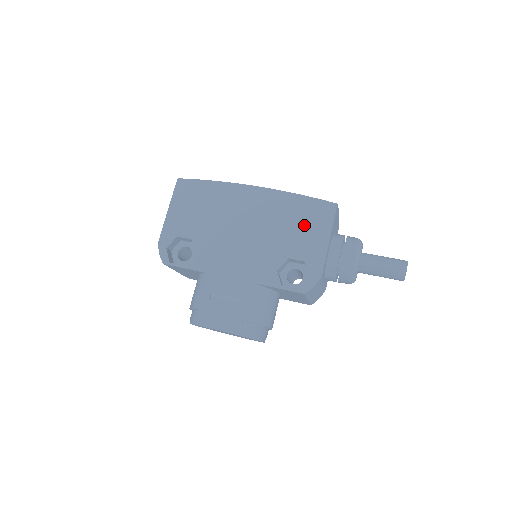
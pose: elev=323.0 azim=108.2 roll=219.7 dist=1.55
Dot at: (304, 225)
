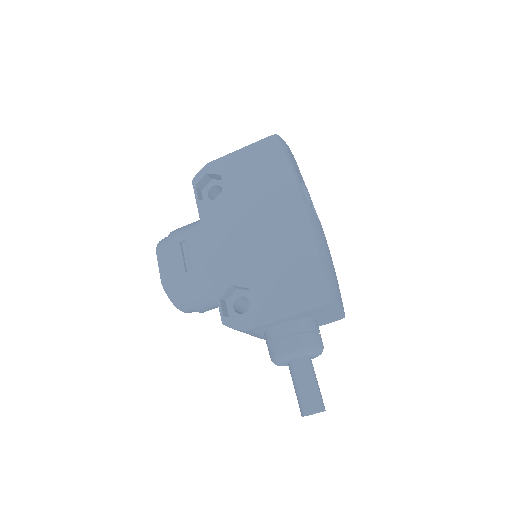
Dot at: (289, 283)
